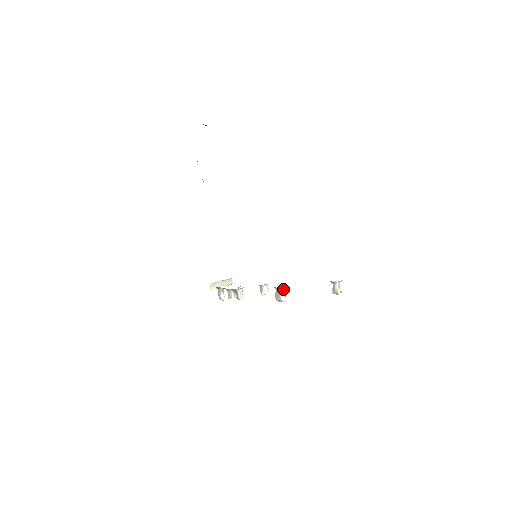
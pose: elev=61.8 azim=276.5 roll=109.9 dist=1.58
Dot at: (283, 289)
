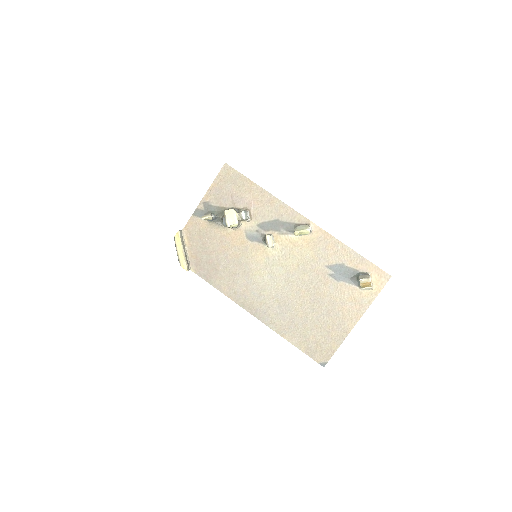
Dot at: (310, 229)
